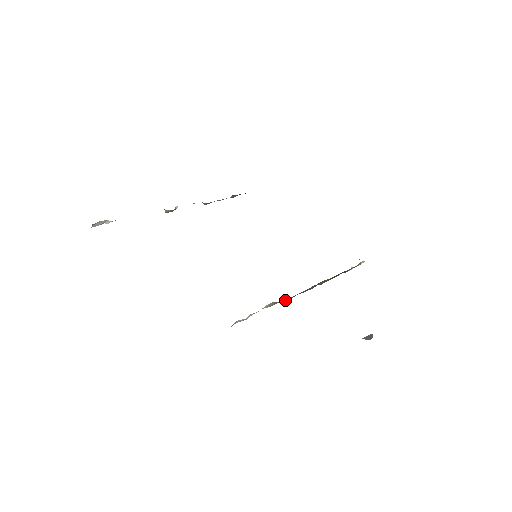
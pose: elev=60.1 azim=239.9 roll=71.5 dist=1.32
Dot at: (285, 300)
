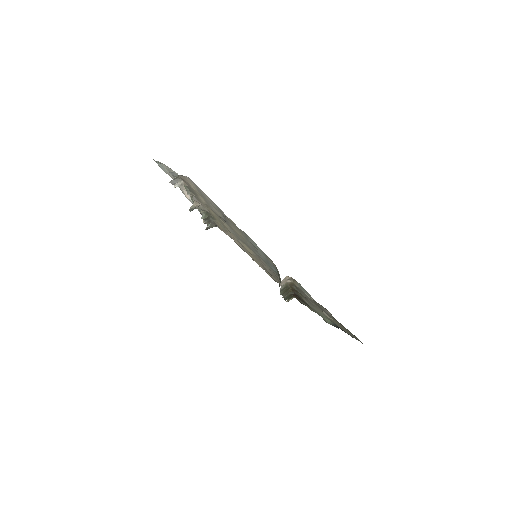
Dot at: (289, 286)
